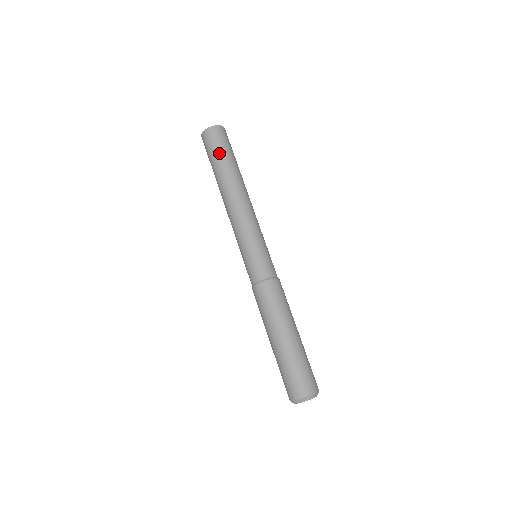
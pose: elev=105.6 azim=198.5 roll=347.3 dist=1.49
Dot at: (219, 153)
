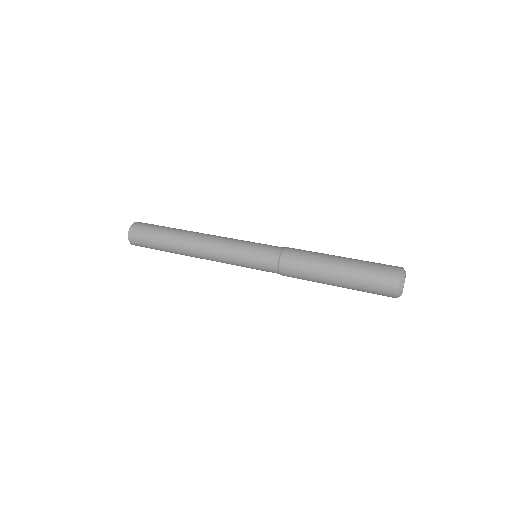
Dot at: (157, 229)
